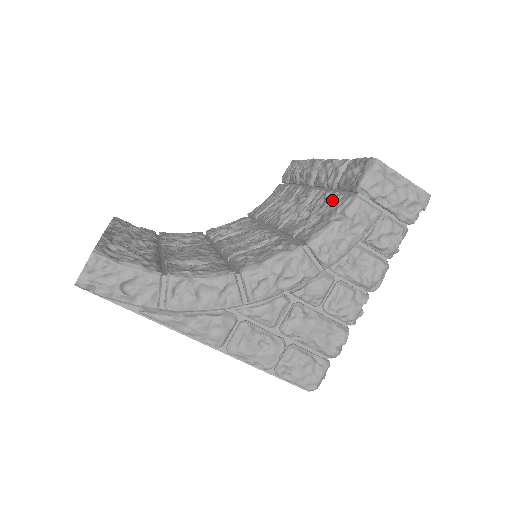
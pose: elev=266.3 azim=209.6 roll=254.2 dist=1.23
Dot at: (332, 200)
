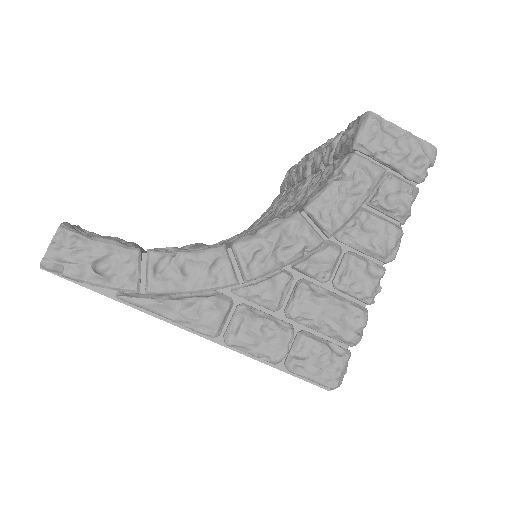
Dot at: occluded
